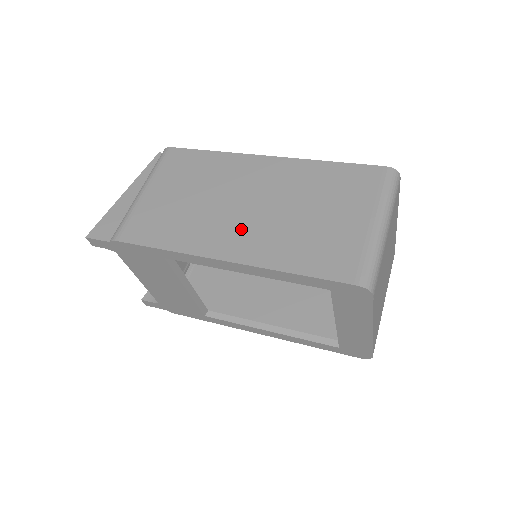
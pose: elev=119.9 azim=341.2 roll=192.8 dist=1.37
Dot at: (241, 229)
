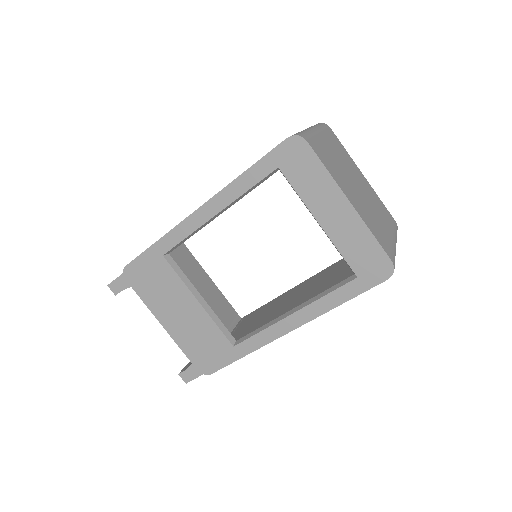
Dot at: occluded
